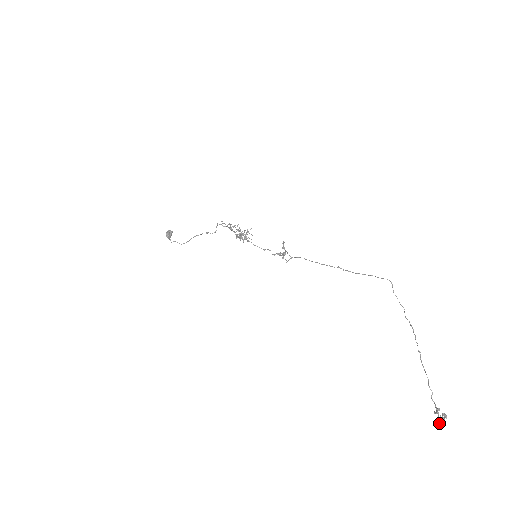
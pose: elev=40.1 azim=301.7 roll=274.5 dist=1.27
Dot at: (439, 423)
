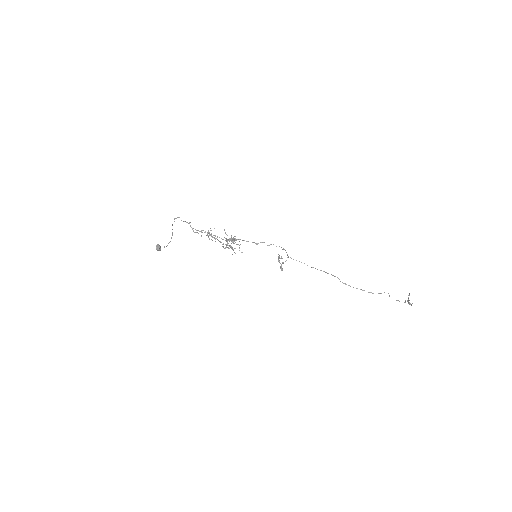
Dot at: (409, 303)
